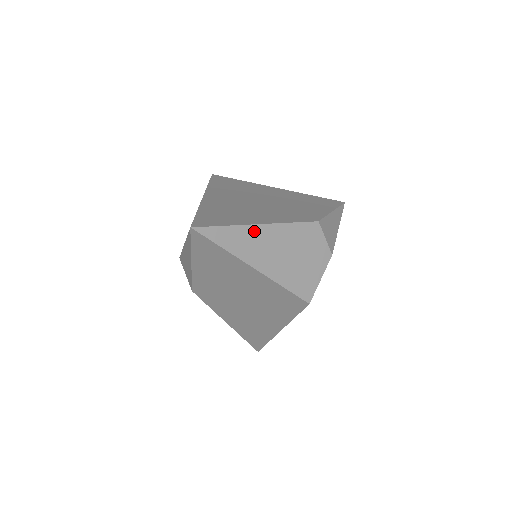
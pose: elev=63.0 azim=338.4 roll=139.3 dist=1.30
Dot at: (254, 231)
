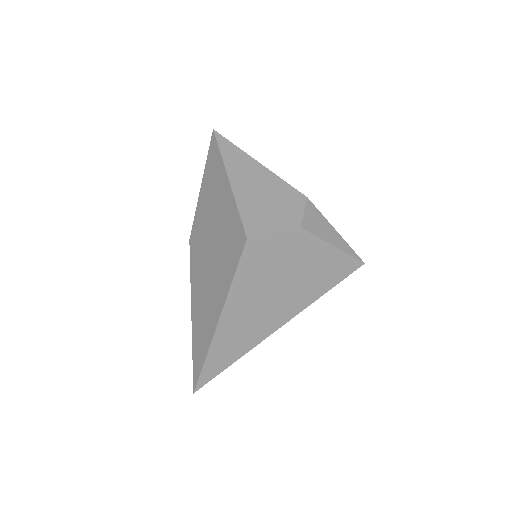
Dot at: (250, 162)
